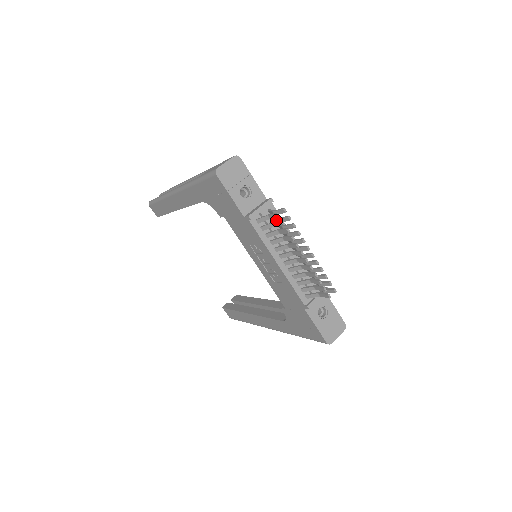
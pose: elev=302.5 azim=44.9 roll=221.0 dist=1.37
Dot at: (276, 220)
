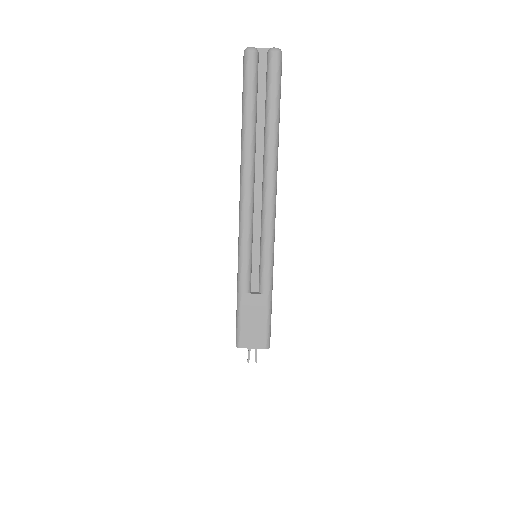
Dot at: occluded
